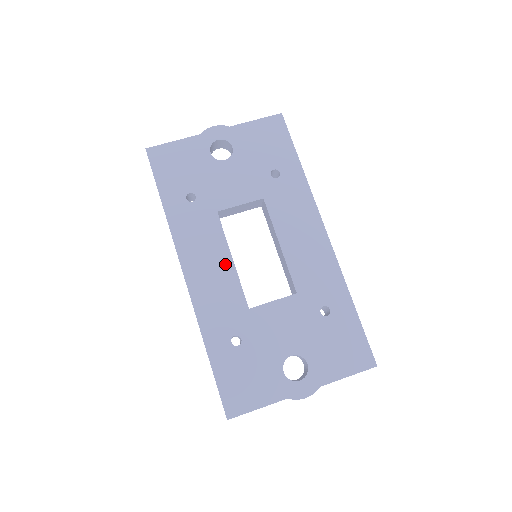
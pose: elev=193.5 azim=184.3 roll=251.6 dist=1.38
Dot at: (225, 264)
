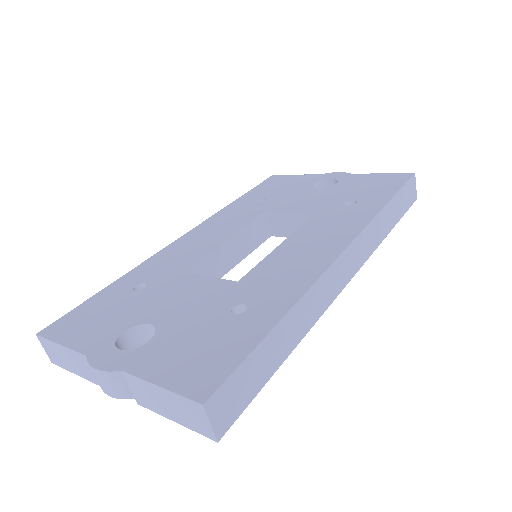
Dot at: (218, 239)
